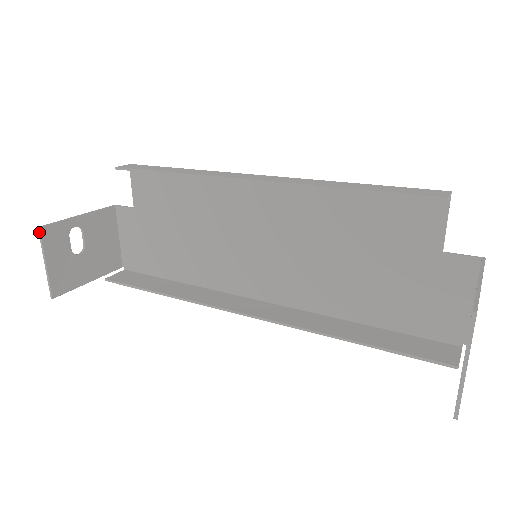
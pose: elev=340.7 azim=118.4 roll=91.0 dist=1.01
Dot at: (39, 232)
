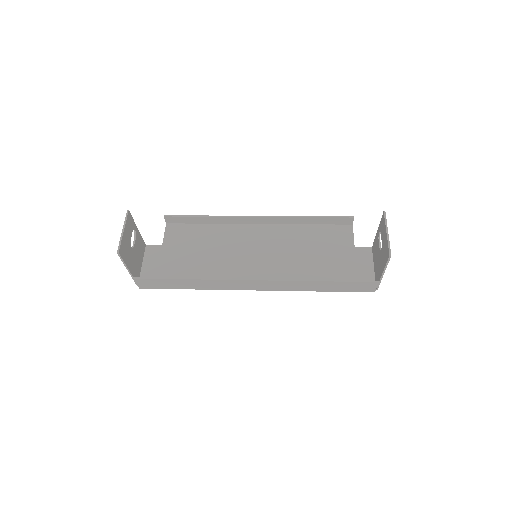
Dot at: (127, 212)
